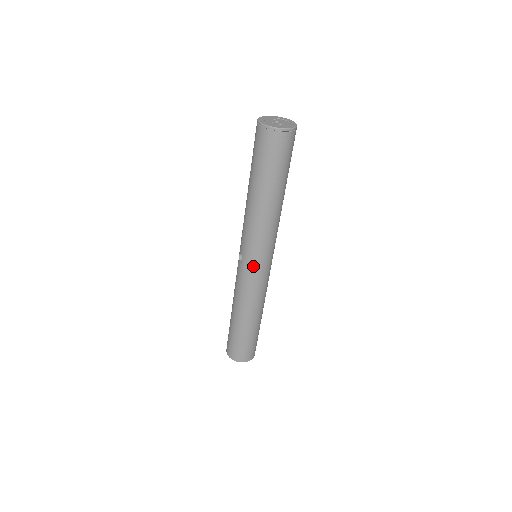
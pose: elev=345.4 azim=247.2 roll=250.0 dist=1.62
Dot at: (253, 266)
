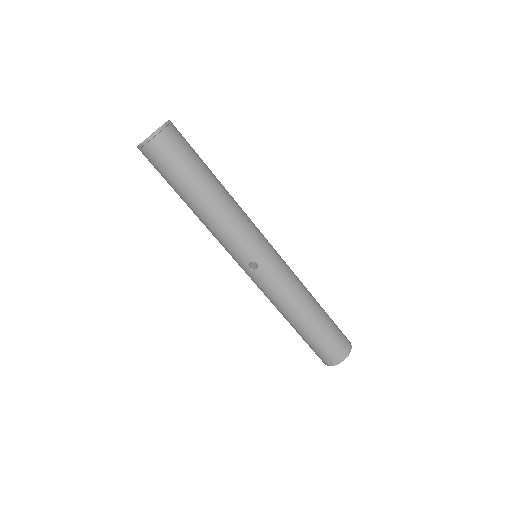
Dot at: (268, 255)
